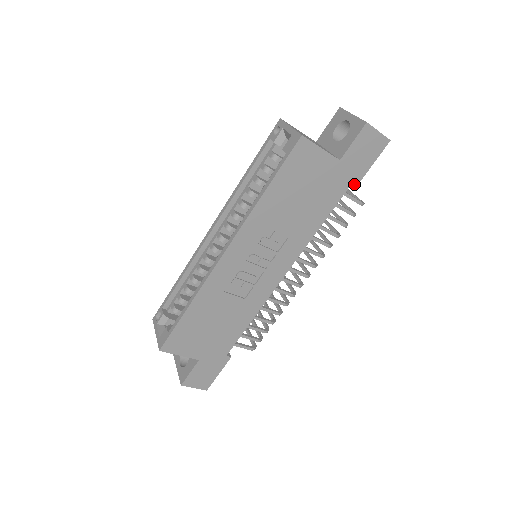
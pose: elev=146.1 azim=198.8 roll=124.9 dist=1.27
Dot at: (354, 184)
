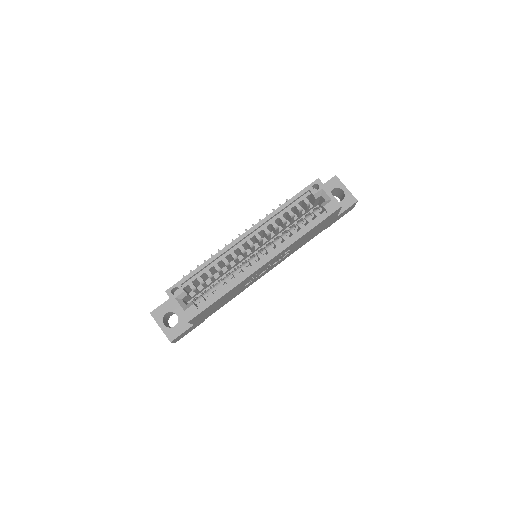
Dot at: occluded
